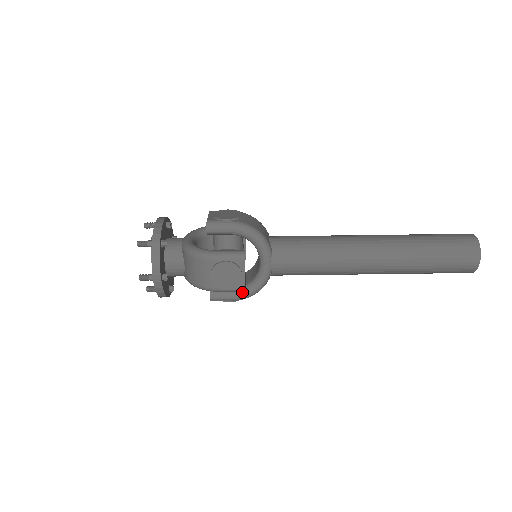
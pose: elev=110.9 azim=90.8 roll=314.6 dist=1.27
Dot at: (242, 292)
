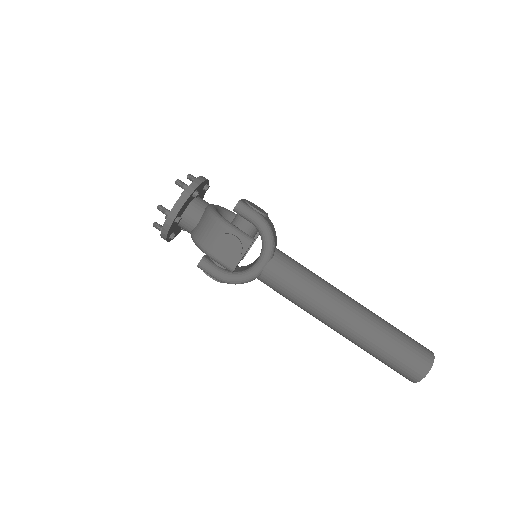
Dot at: (227, 275)
